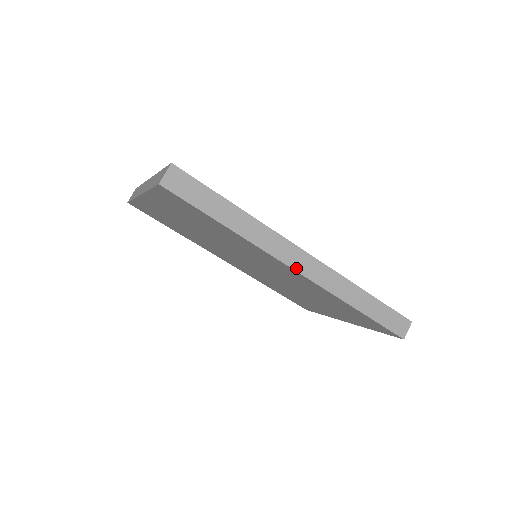
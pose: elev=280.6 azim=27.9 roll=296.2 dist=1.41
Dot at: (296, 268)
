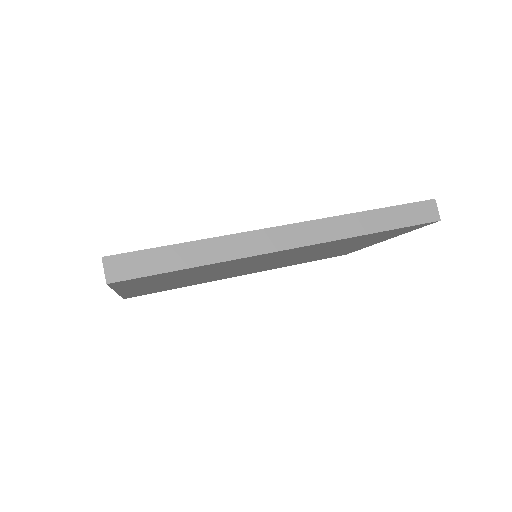
Dot at: (287, 247)
